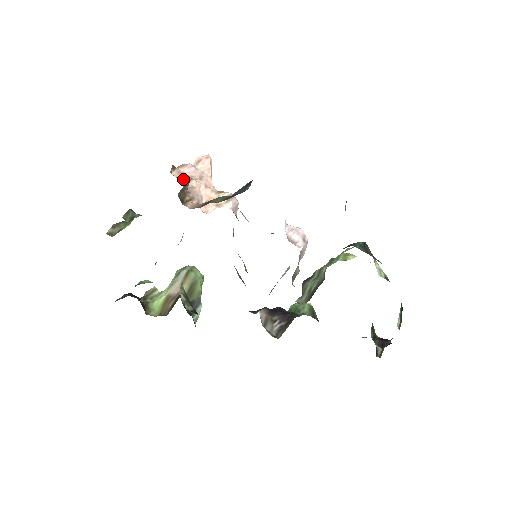
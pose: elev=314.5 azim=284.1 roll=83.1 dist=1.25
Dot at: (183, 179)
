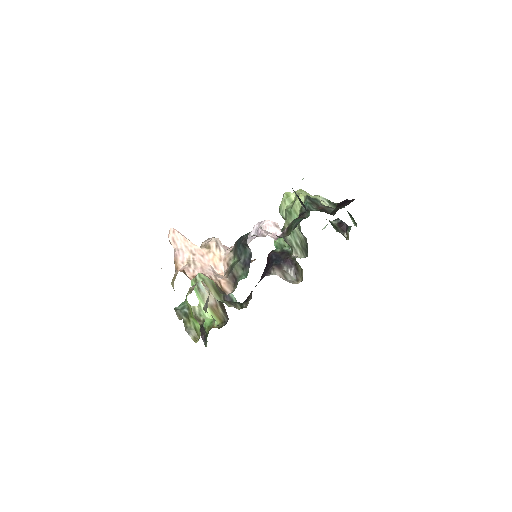
Dot at: (195, 272)
